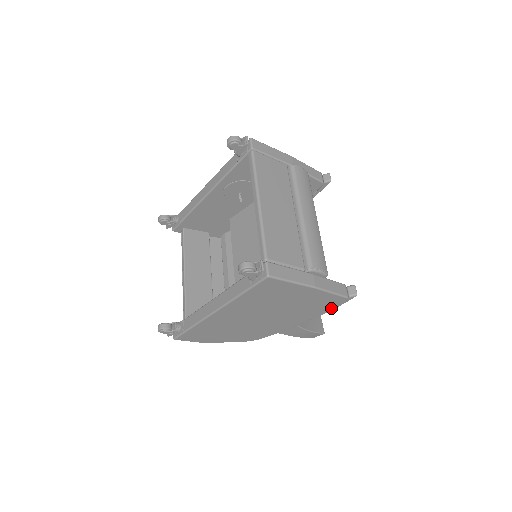
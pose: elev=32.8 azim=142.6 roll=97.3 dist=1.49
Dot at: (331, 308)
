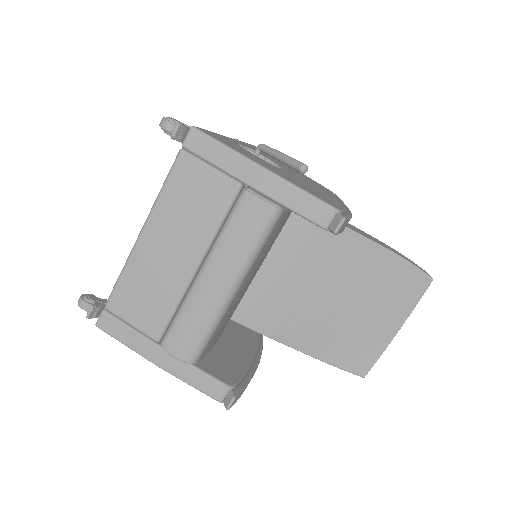
Dot at: occluded
